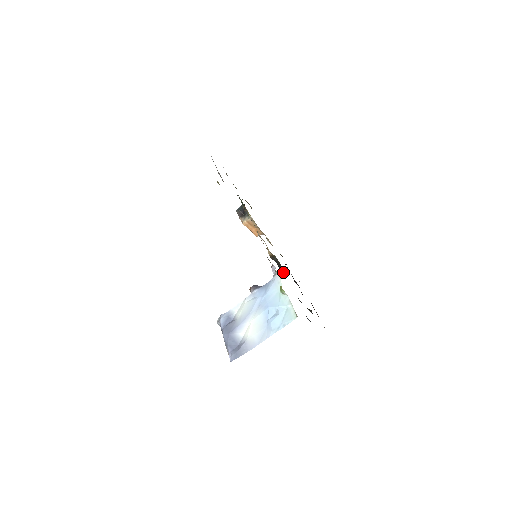
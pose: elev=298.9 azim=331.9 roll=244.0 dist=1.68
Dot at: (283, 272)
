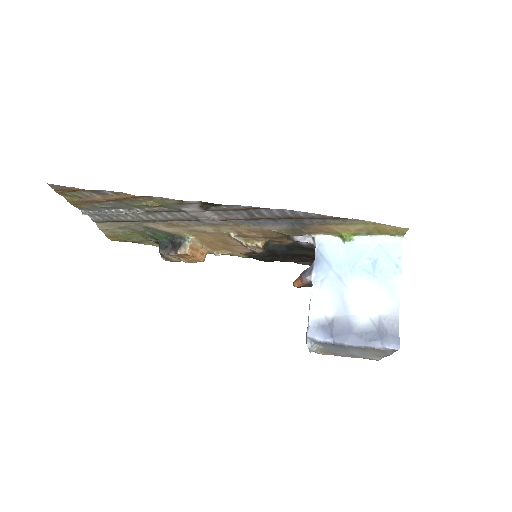
Dot at: (289, 251)
